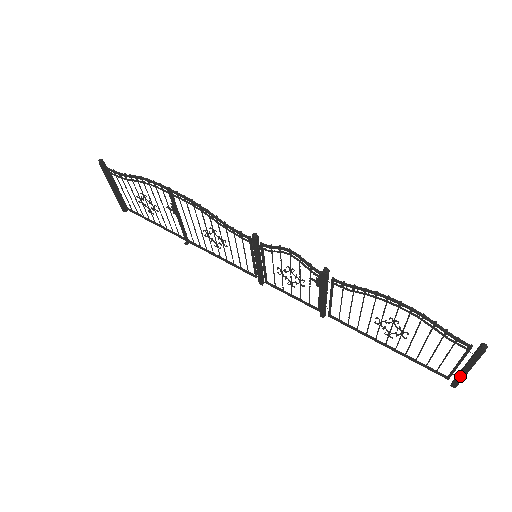
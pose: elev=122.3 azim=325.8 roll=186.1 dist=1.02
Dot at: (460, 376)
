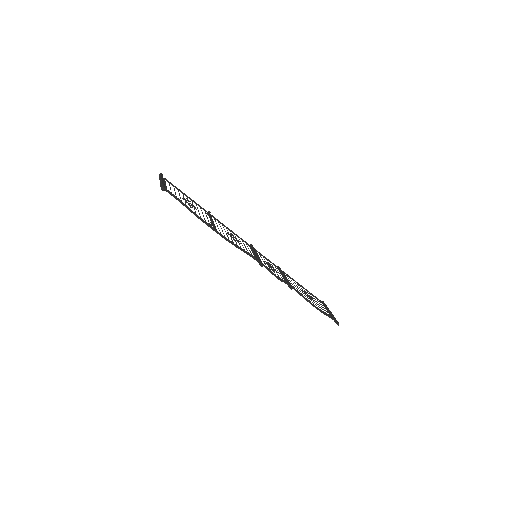
Dot at: occluded
